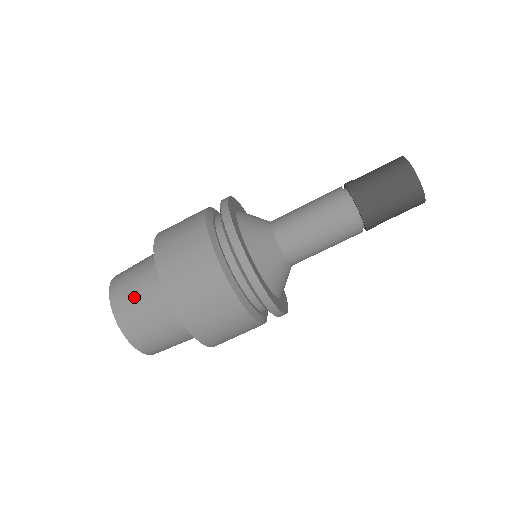
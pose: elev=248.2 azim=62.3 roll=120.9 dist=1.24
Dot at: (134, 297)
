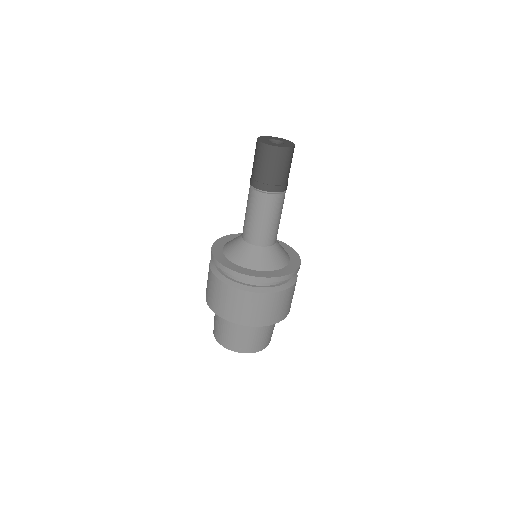
Dot at: (219, 328)
